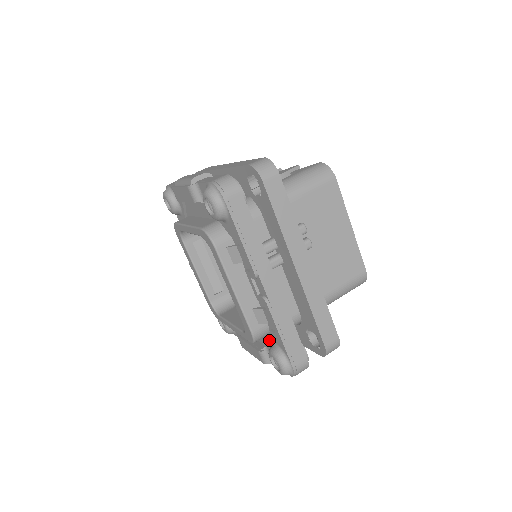
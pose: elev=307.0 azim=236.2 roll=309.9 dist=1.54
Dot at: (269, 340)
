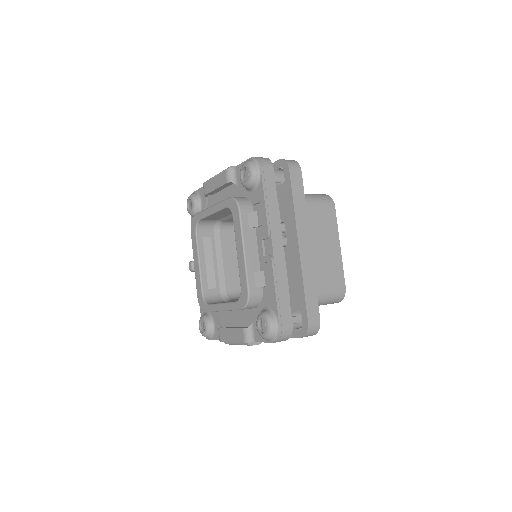
Dot at: (259, 309)
